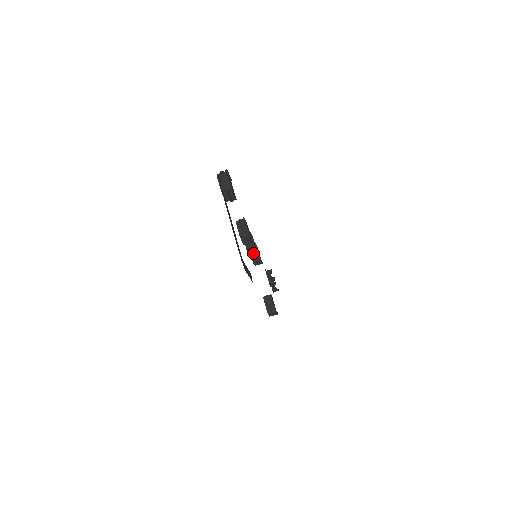
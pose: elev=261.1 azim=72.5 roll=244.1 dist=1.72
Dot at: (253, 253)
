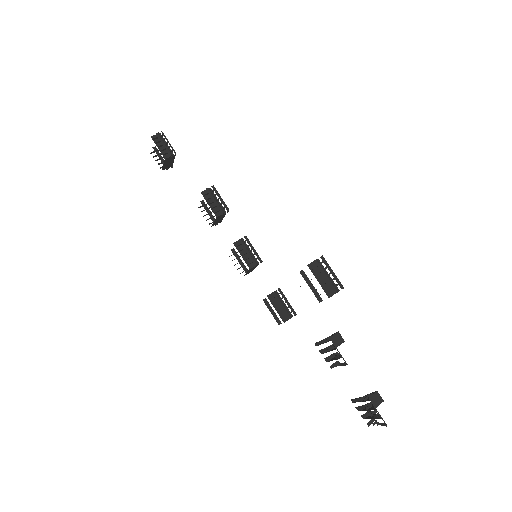
Dot at: (250, 255)
